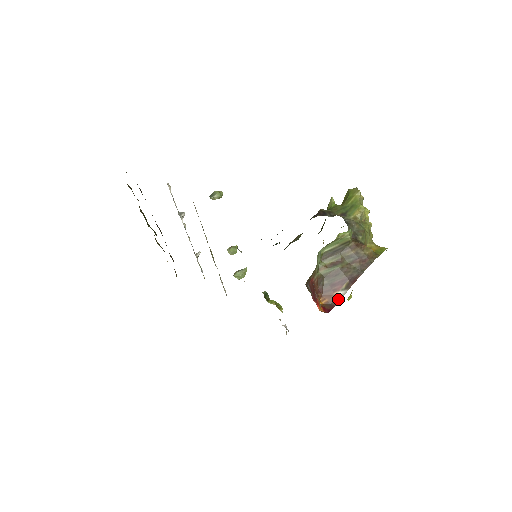
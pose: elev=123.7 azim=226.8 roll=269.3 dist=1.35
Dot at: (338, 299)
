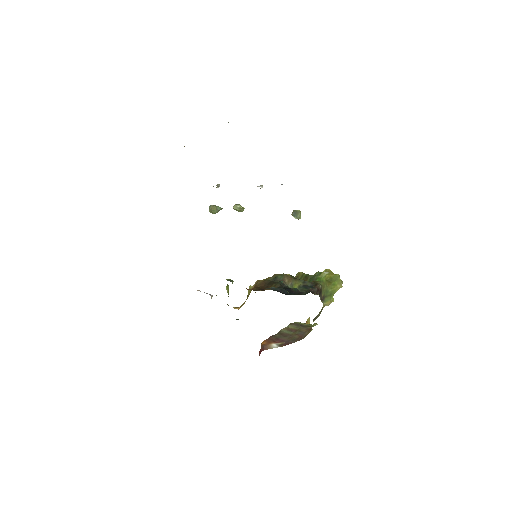
Dot at: (270, 348)
